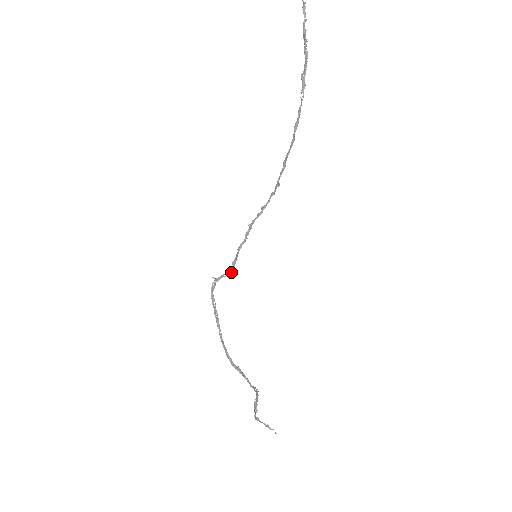
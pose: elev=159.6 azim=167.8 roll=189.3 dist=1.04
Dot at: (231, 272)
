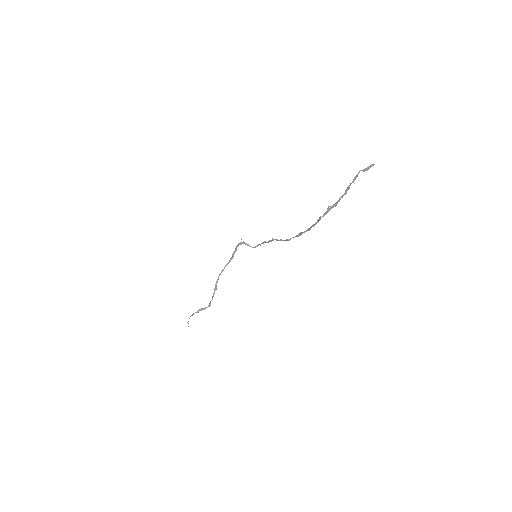
Dot at: (253, 247)
